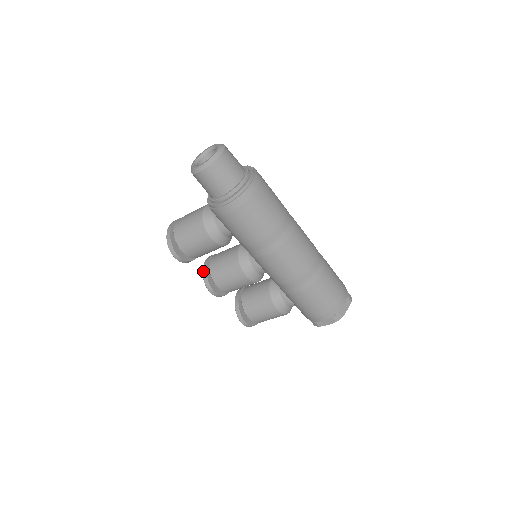
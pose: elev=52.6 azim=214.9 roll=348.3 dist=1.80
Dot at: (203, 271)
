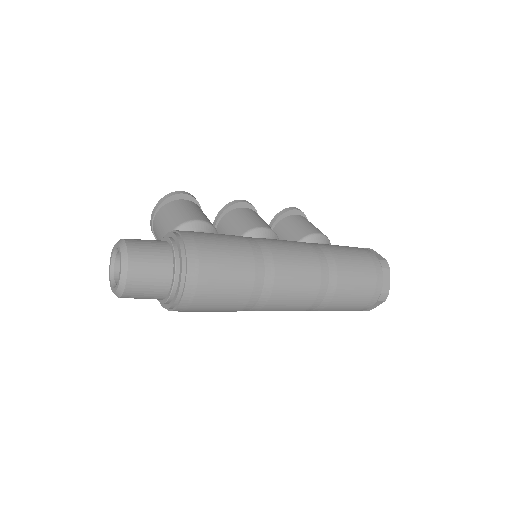
Dot at: occluded
